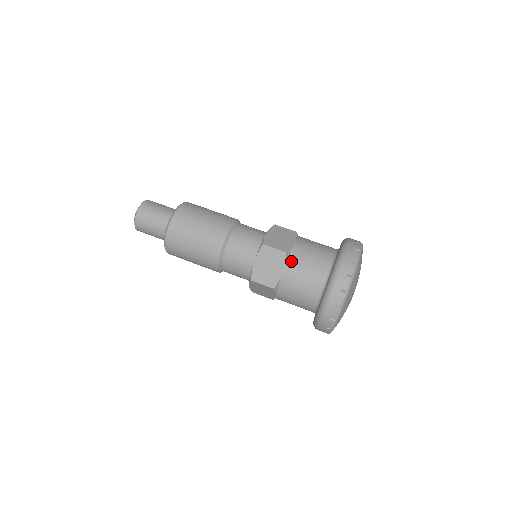
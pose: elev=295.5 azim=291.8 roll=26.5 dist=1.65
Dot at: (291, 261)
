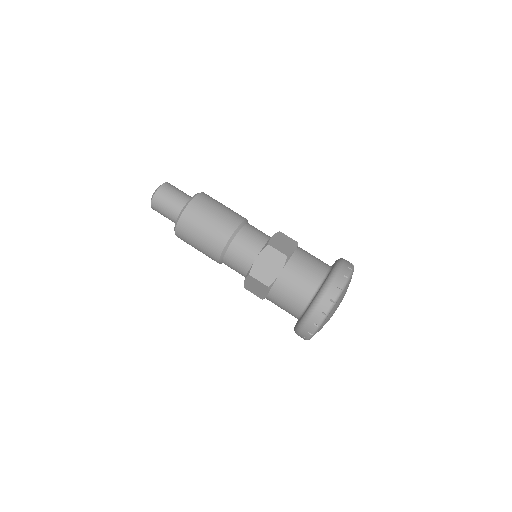
Dot at: (290, 265)
